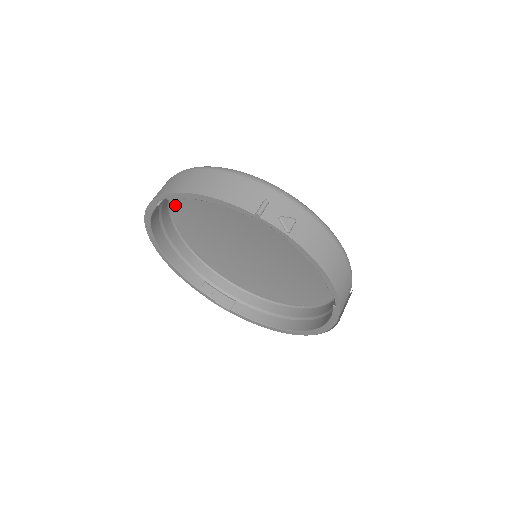
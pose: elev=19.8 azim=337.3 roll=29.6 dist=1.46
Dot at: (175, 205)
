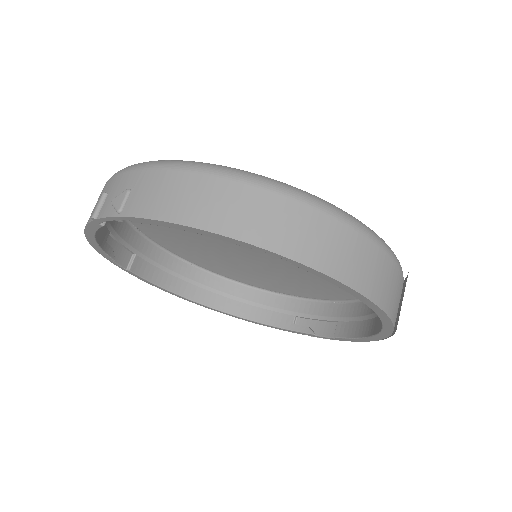
Dot at: (184, 256)
